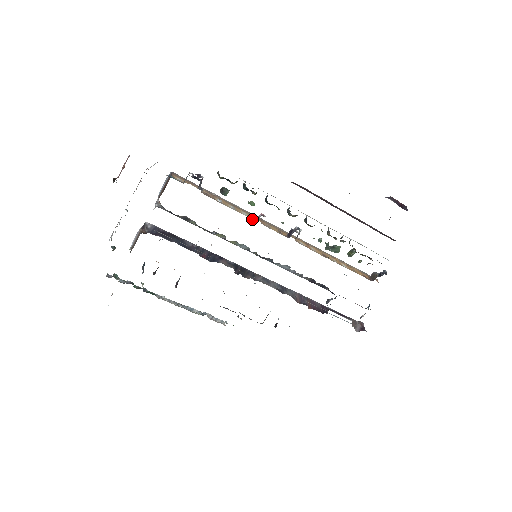
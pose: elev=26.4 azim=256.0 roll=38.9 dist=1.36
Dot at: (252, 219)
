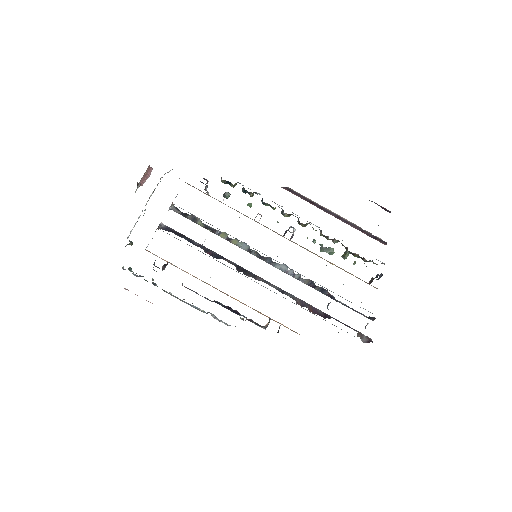
Dot at: occluded
